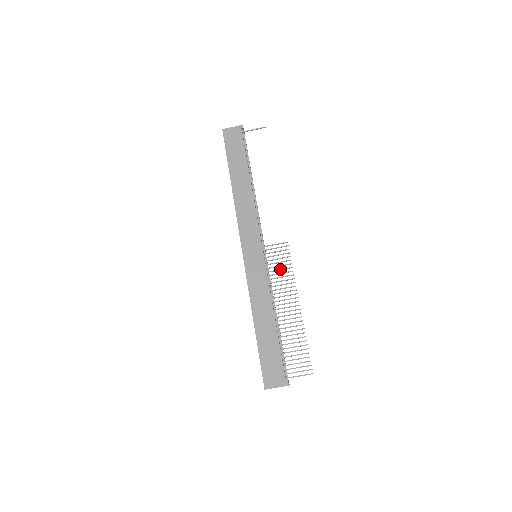
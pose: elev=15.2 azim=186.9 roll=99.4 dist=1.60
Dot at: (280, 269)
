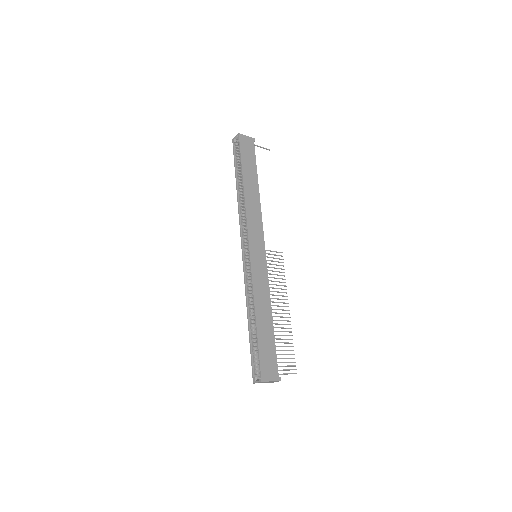
Dot at: (276, 274)
